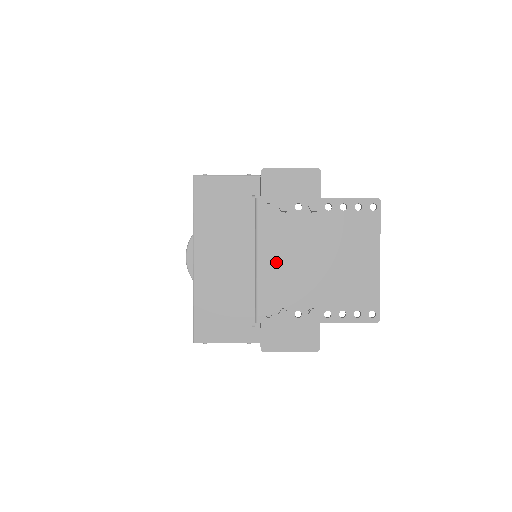
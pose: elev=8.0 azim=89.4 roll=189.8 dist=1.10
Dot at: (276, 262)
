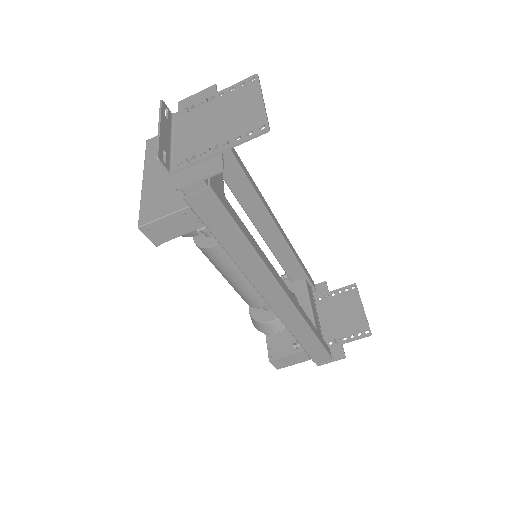
Dot at: (186, 135)
